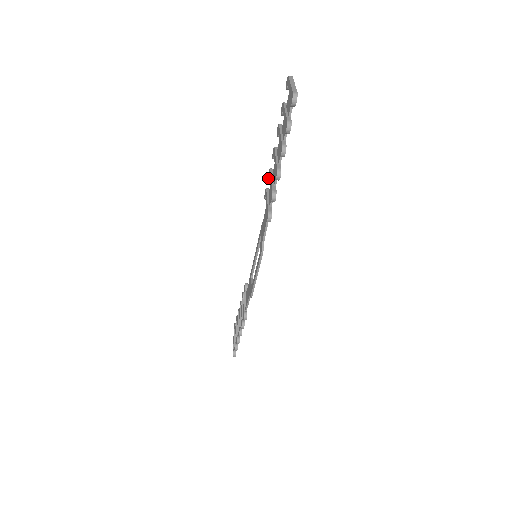
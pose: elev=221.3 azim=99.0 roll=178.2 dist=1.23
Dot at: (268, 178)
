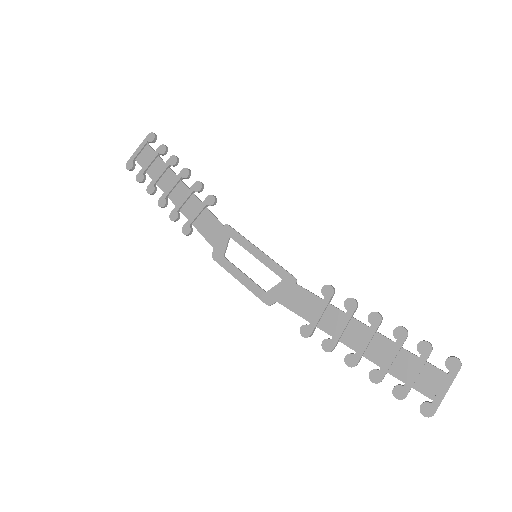
Dot at: (346, 303)
